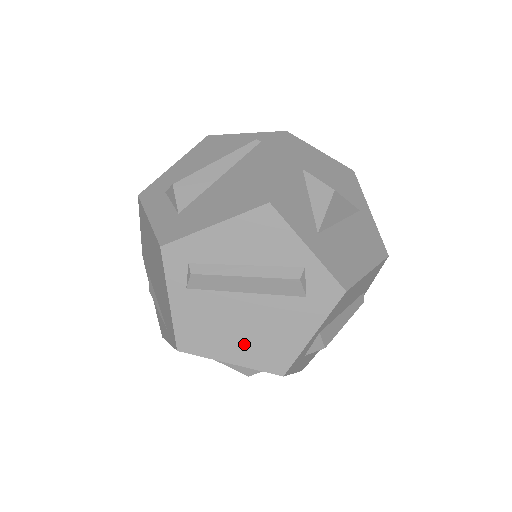
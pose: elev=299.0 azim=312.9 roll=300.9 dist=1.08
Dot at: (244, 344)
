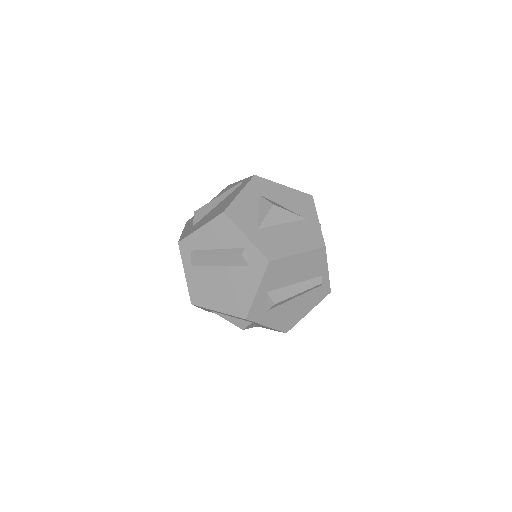
Dot at: (223, 298)
